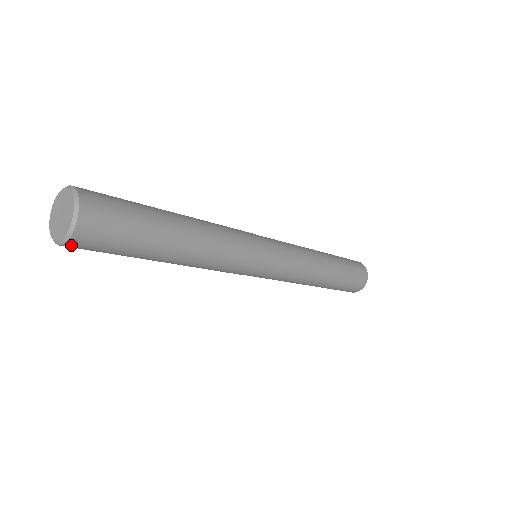
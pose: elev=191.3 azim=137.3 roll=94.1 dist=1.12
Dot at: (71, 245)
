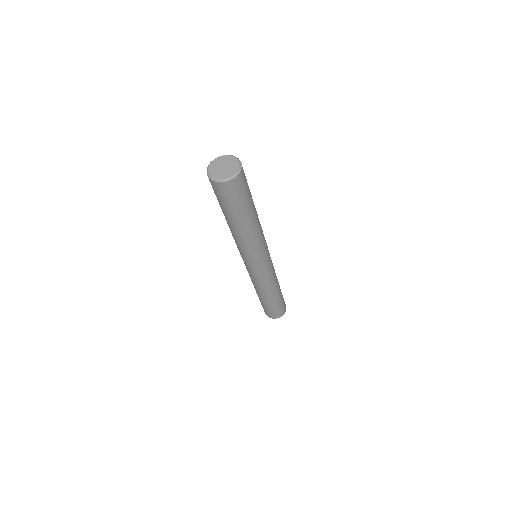
Dot at: (225, 185)
